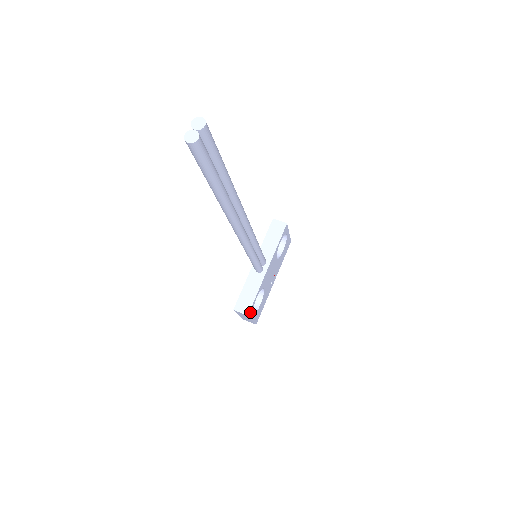
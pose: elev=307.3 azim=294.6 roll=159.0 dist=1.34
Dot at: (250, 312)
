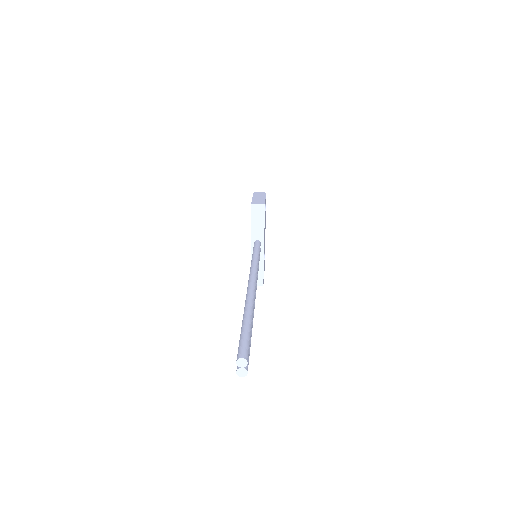
Dot at: (263, 281)
